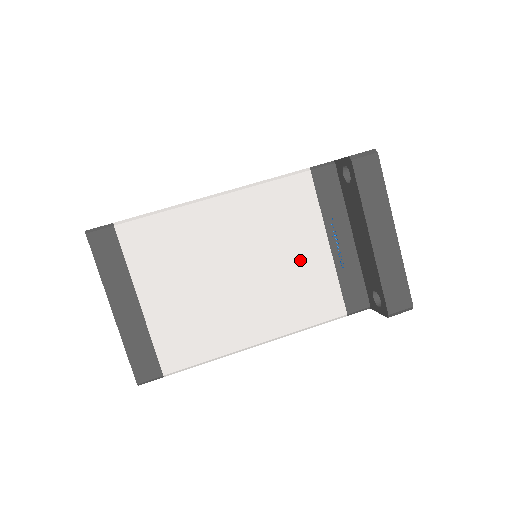
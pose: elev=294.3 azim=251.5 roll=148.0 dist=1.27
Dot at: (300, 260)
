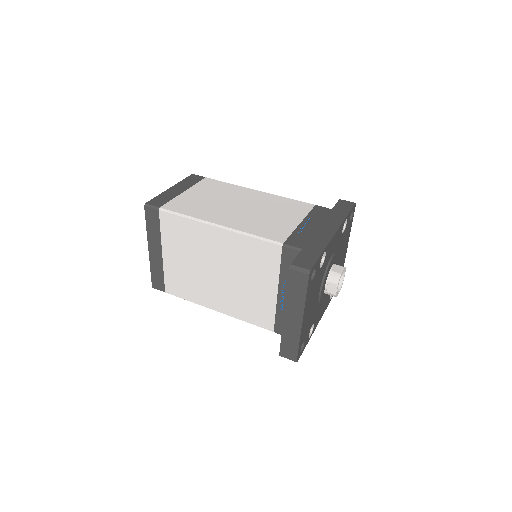
Dot at: (256, 289)
